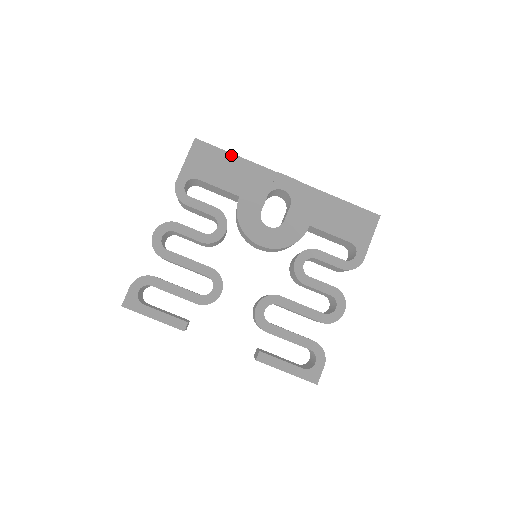
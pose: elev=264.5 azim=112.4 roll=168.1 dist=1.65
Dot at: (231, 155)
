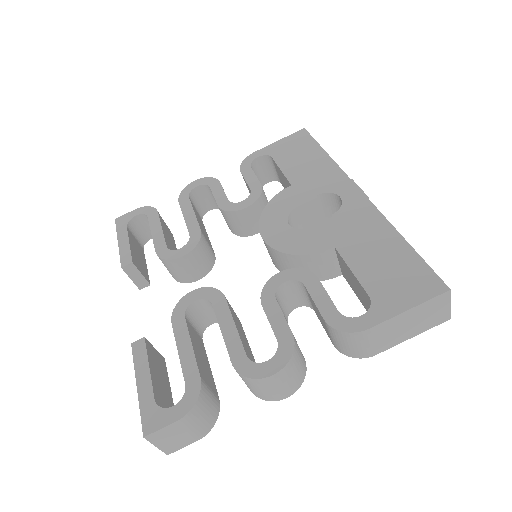
Dot at: (321, 150)
